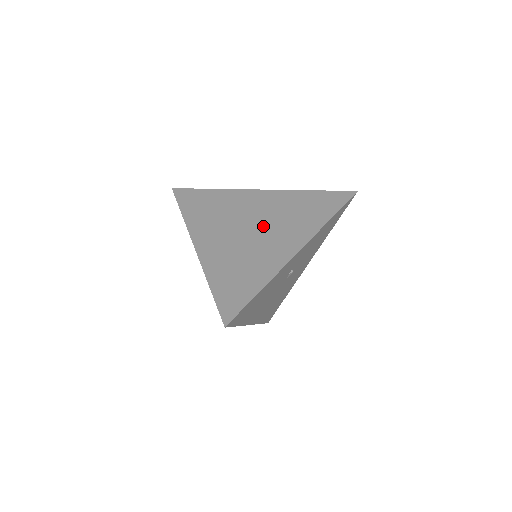
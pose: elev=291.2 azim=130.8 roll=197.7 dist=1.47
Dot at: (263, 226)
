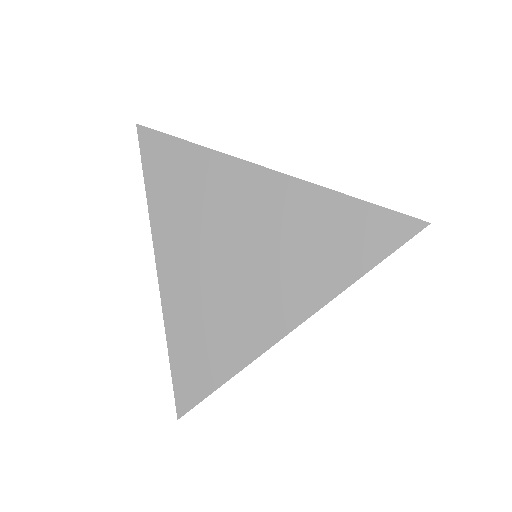
Dot at: (255, 259)
